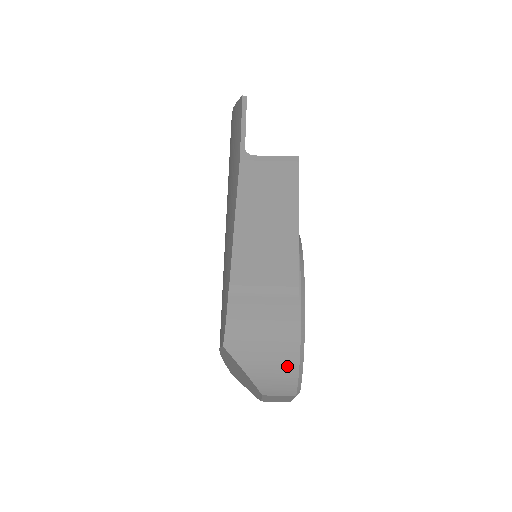
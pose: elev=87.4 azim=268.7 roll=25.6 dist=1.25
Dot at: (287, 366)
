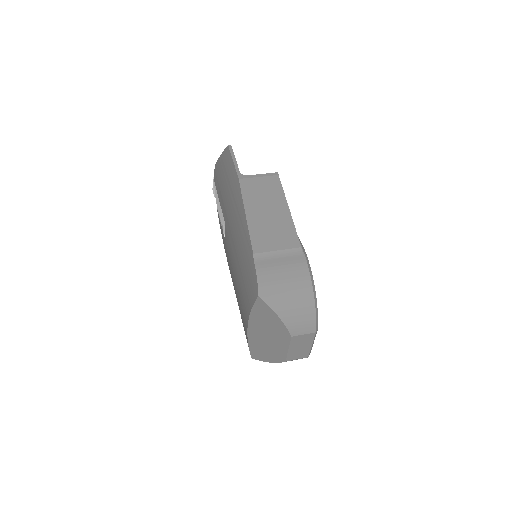
Dot at: (306, 304)
